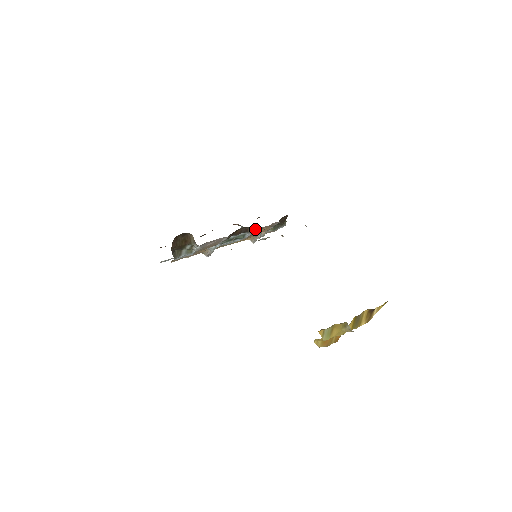
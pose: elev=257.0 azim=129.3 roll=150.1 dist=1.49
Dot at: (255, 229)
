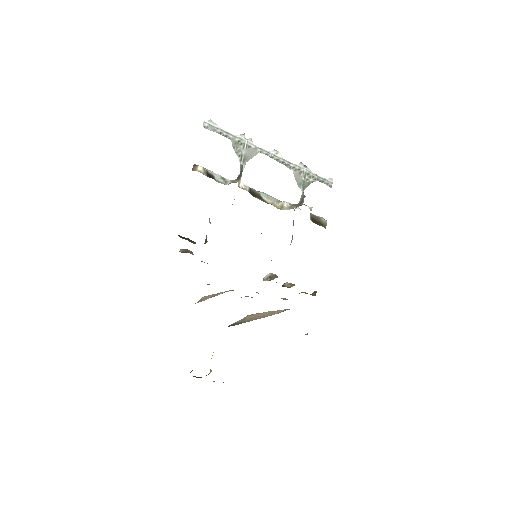
Dot at: occluded
